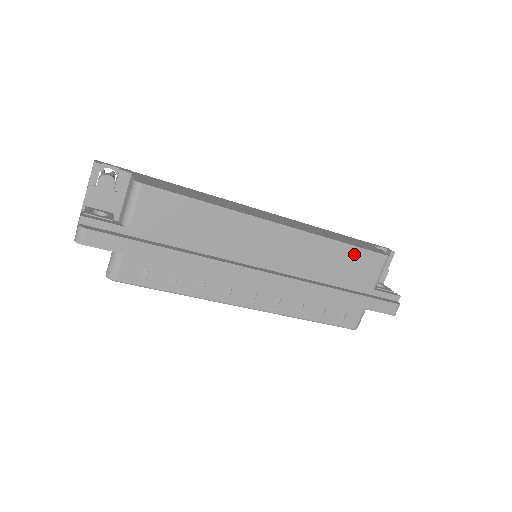
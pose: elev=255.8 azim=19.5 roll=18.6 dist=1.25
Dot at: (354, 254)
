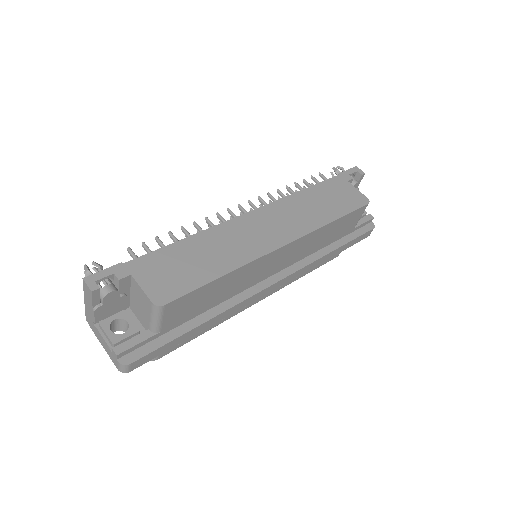
Dot at: (343, 220)
